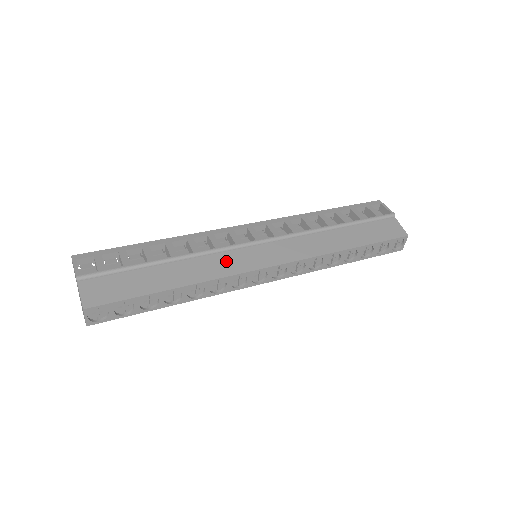
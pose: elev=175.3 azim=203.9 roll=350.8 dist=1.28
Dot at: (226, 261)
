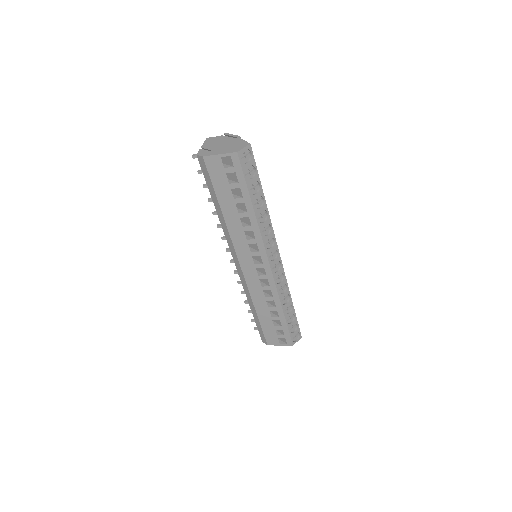
Dot at: occluded
